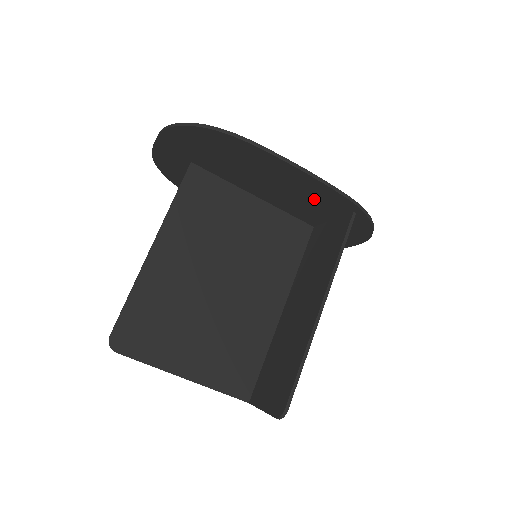
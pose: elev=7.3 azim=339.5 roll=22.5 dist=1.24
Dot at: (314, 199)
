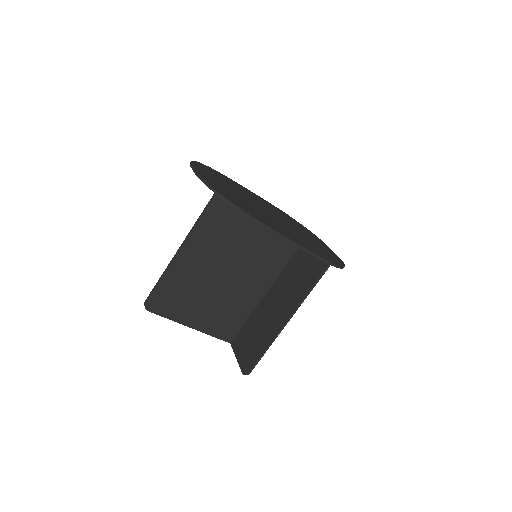
Dot at: occluded
